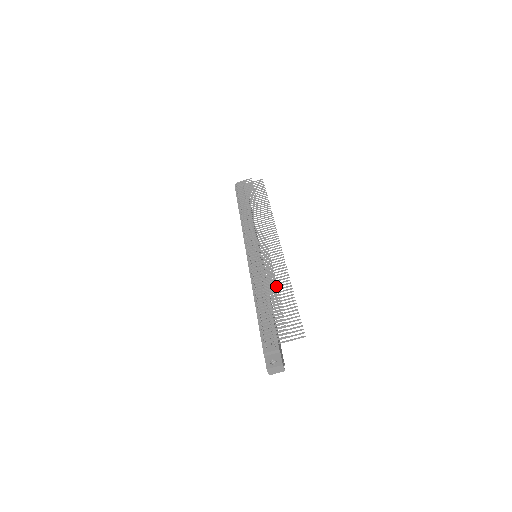
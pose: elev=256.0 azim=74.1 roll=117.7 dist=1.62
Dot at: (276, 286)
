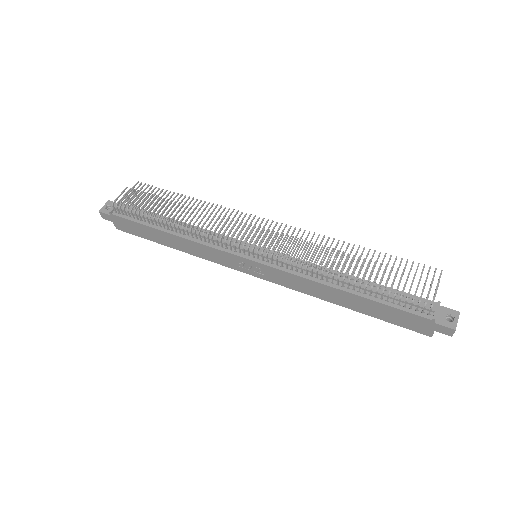
Dot at: (342, 257)
